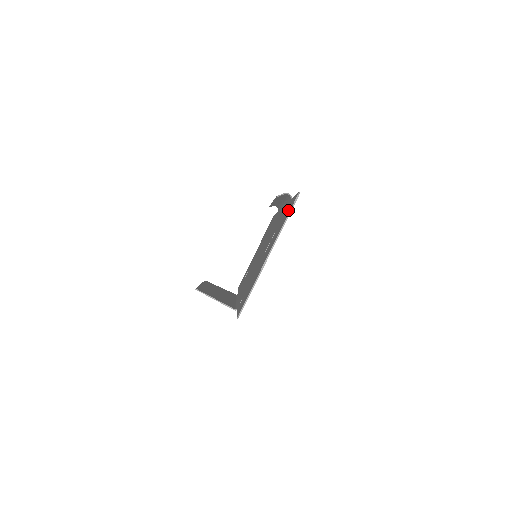
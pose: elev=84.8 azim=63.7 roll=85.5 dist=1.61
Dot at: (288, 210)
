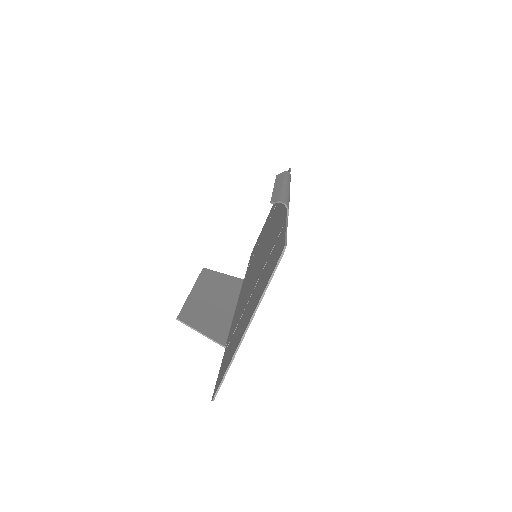
Dot at: (274, 259)
